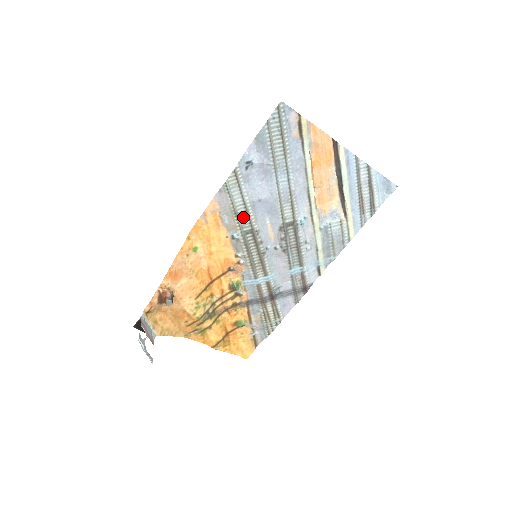
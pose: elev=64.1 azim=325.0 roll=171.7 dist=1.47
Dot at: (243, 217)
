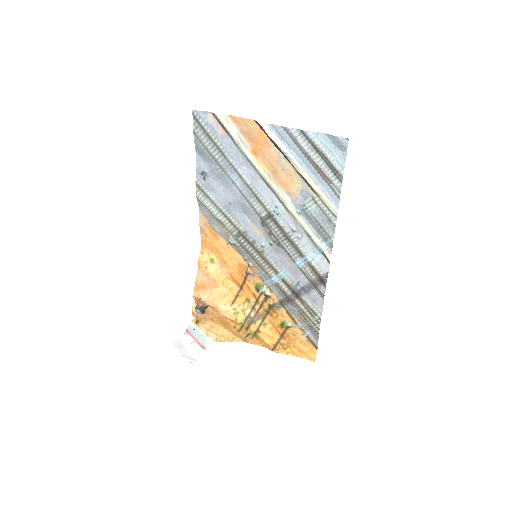
Dot at: (227, 223)
